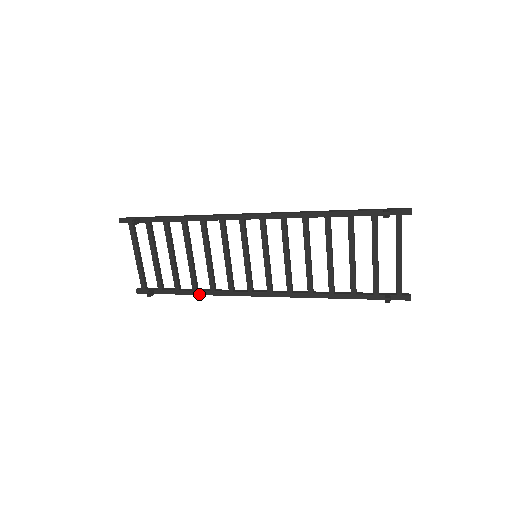
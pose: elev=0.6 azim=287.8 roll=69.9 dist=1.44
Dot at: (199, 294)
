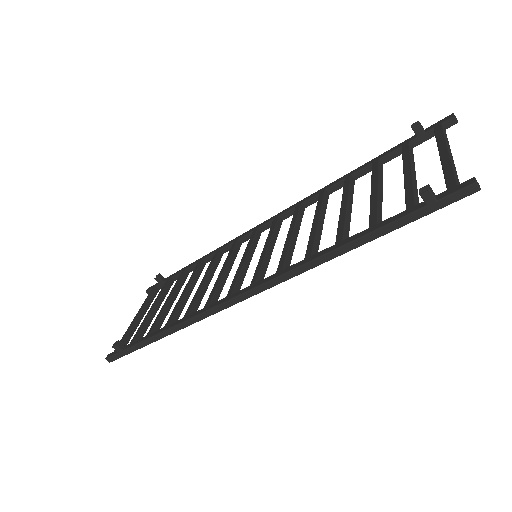
Dot at: (168, 328)
